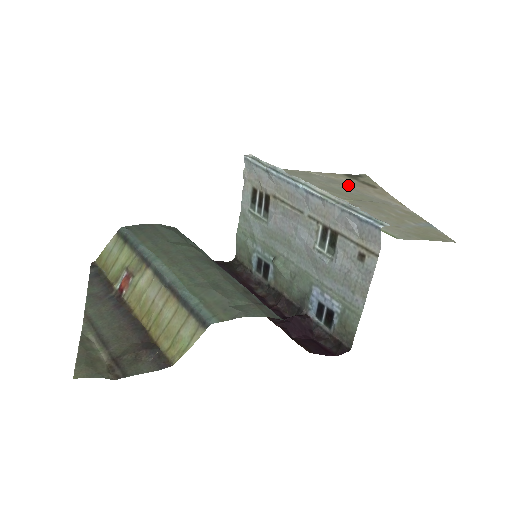
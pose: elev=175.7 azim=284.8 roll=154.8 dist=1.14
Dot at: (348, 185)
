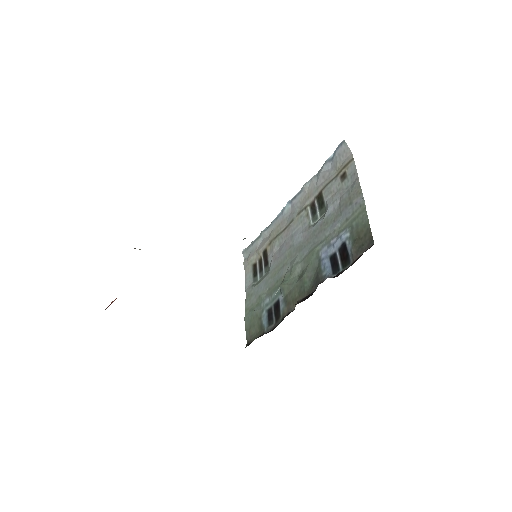
Dot at: occluded
